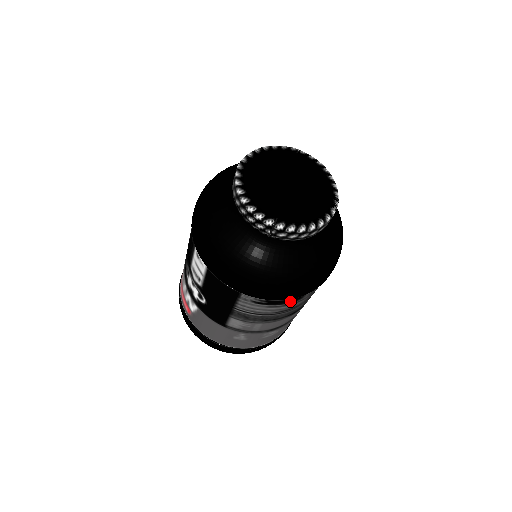
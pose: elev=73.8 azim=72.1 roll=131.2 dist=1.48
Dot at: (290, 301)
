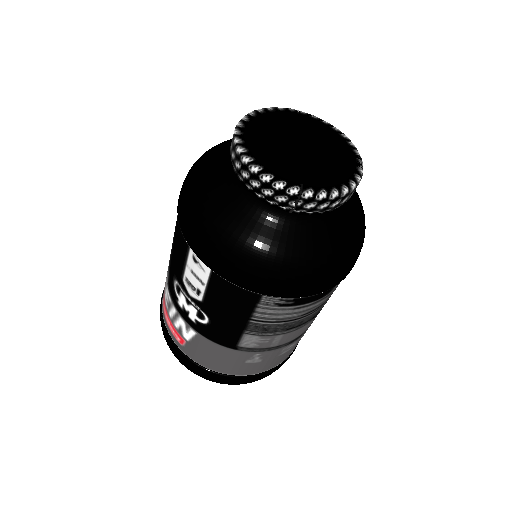
Dot at: (320, 296)
